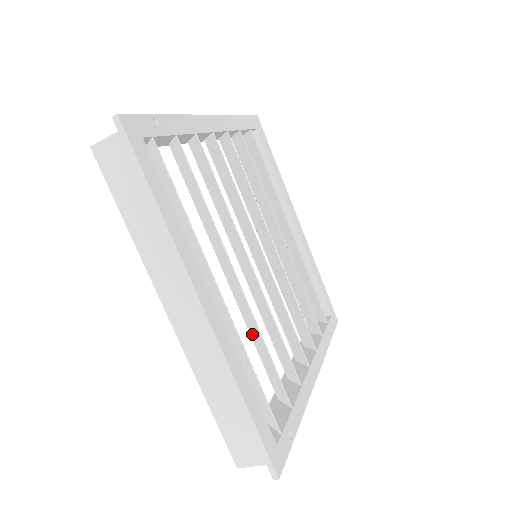
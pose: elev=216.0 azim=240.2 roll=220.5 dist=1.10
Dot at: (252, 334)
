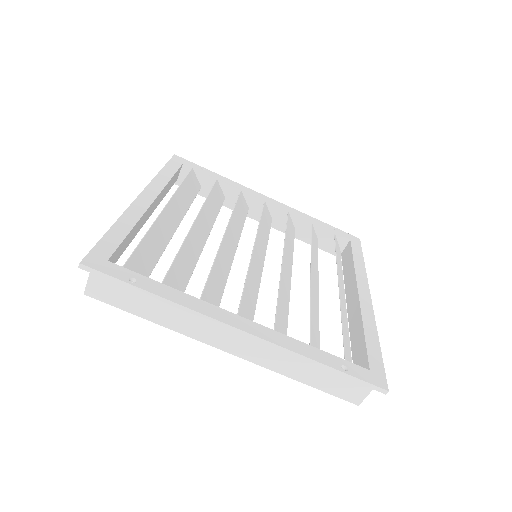
Dot at: (191, 262)
